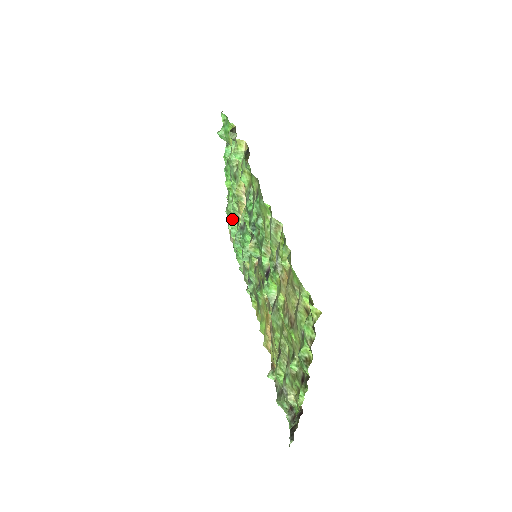
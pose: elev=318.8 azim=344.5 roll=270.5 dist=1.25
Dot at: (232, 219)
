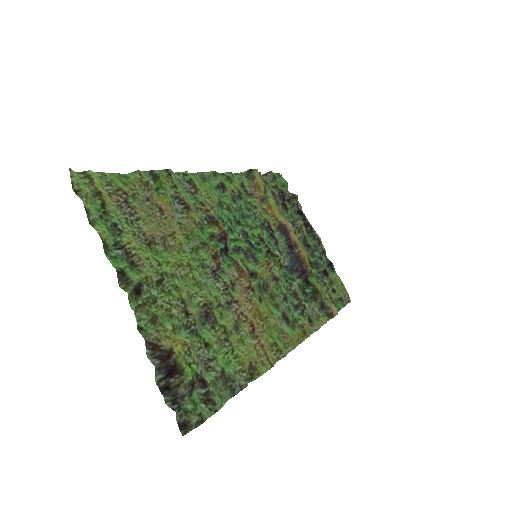
Dot at: occluded
